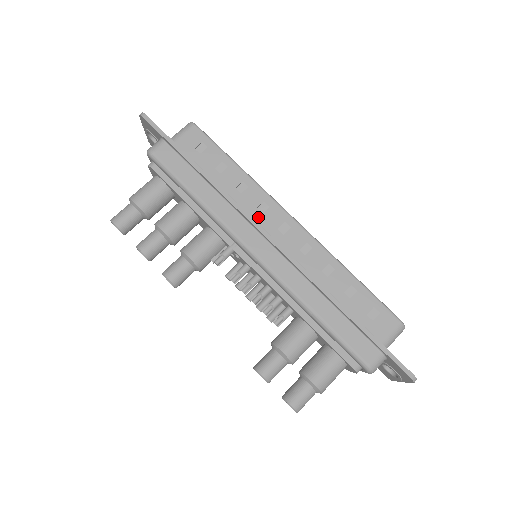
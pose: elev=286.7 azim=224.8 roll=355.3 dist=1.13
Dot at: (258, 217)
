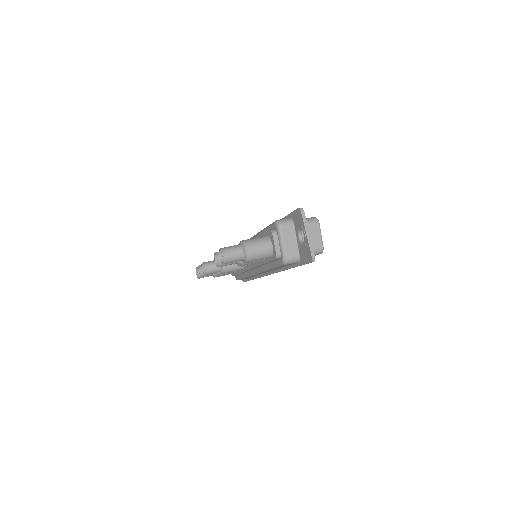
Dot at: occluded
